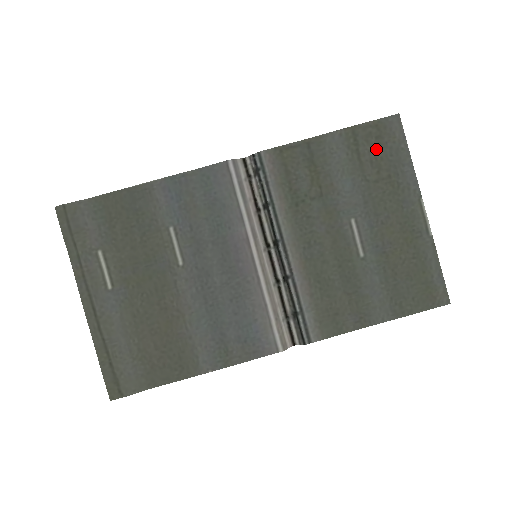
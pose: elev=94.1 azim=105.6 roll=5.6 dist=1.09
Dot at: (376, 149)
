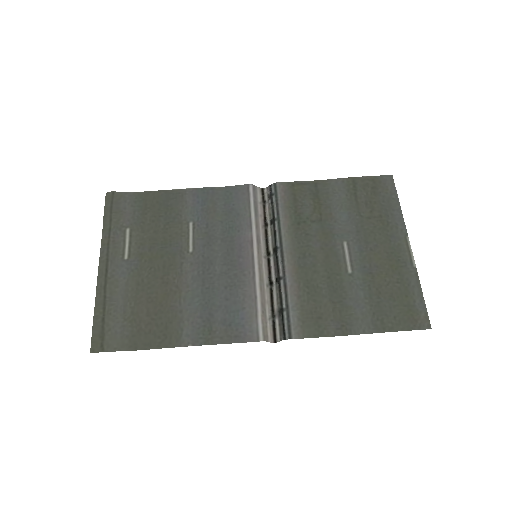
Dot at: (371, 195)
